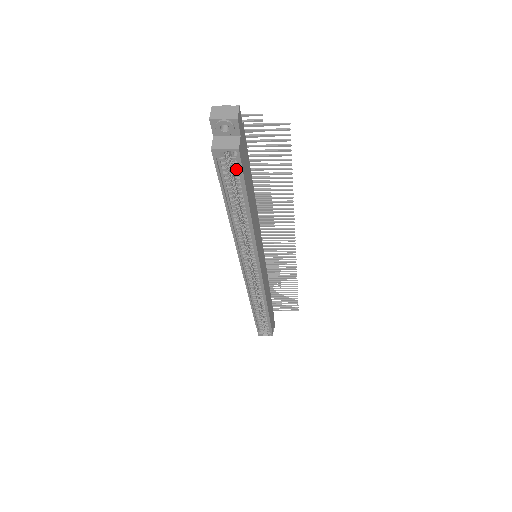
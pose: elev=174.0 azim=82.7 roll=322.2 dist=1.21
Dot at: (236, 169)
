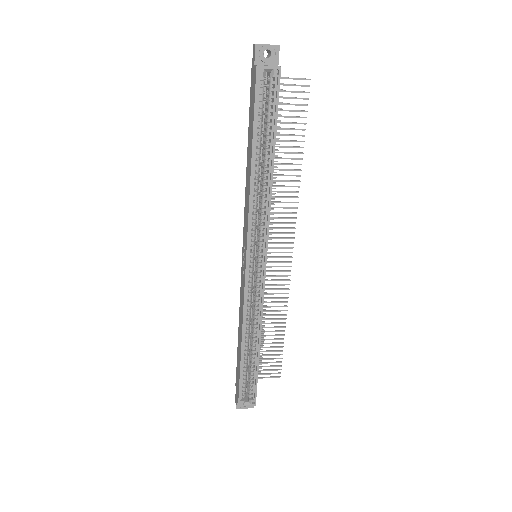
Dot at: (272, 96)
